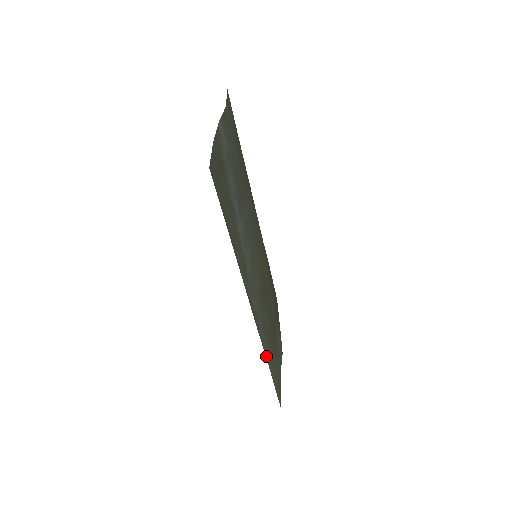
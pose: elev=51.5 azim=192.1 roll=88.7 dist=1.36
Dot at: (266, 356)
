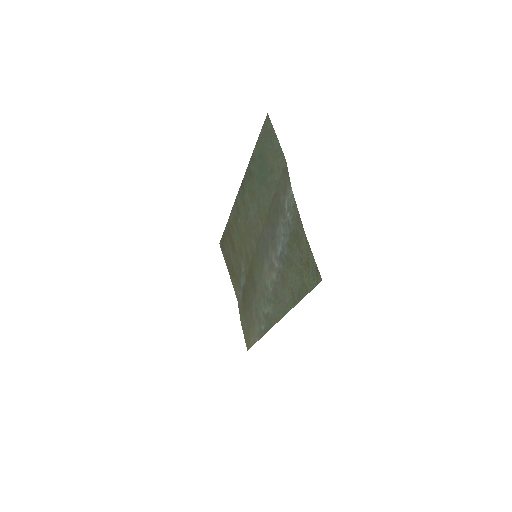
Dot at: (261, 335)
